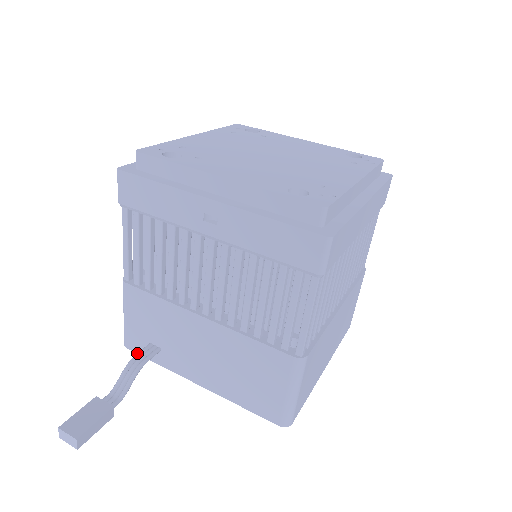
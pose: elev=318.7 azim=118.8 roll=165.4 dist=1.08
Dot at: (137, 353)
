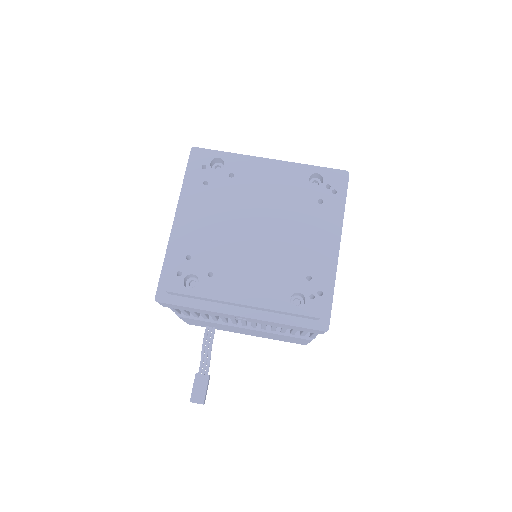
Dot at: (204, 339)
